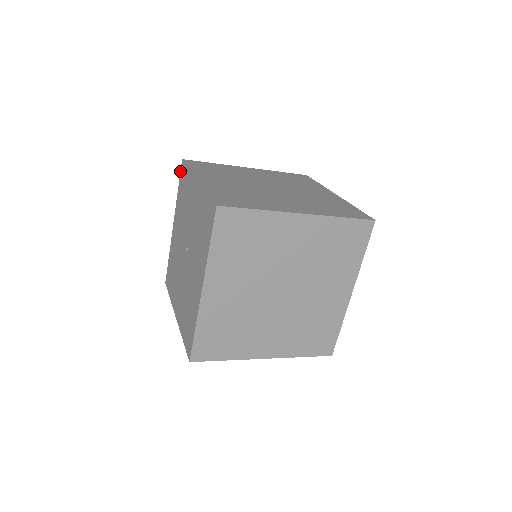
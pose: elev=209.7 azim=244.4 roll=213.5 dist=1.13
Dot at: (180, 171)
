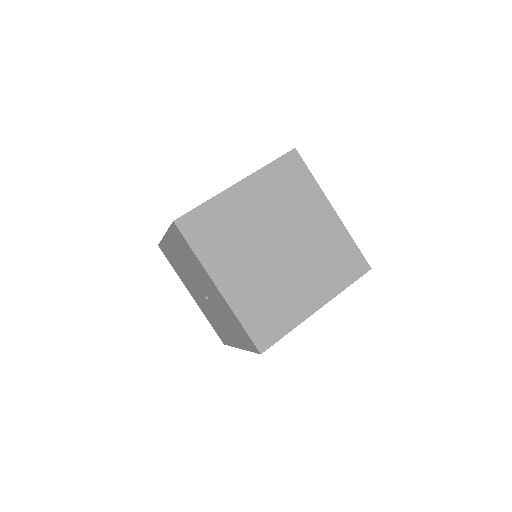
Dot at: (171, 224)
